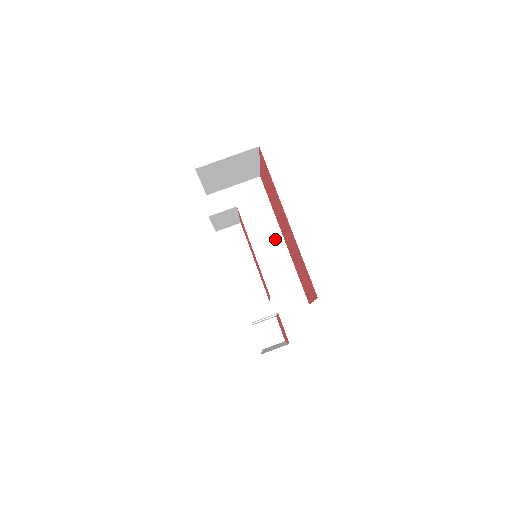
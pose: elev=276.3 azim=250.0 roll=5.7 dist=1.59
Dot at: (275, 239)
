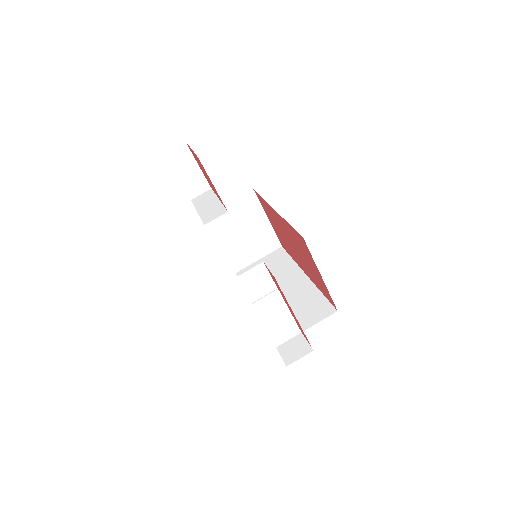
Dot at: (297, 277)
